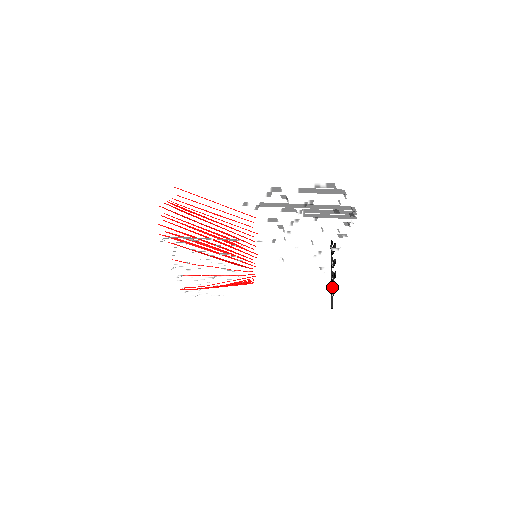
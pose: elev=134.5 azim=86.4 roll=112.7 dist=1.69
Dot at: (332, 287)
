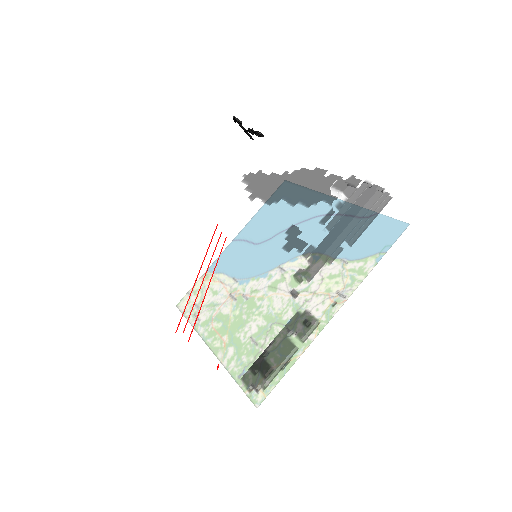
Dot at: occluded
